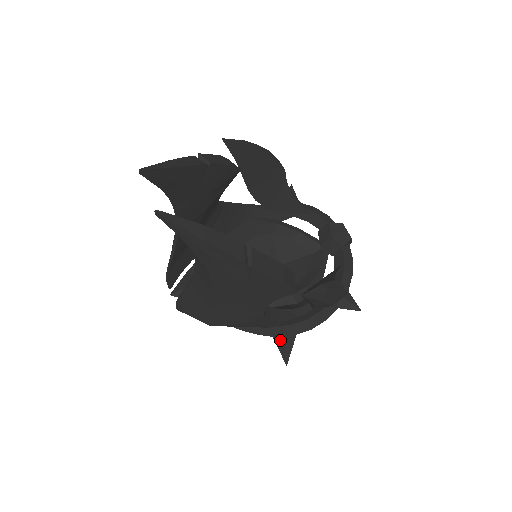
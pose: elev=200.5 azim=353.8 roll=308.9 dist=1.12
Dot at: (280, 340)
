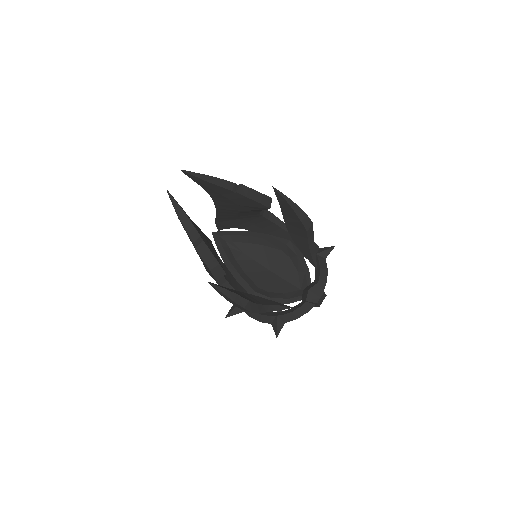
Dot at: occluded
